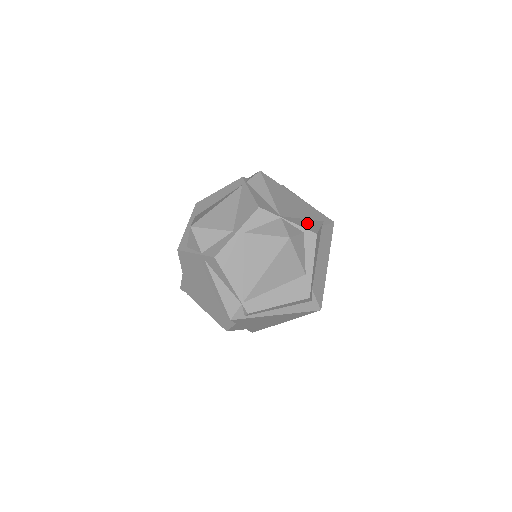
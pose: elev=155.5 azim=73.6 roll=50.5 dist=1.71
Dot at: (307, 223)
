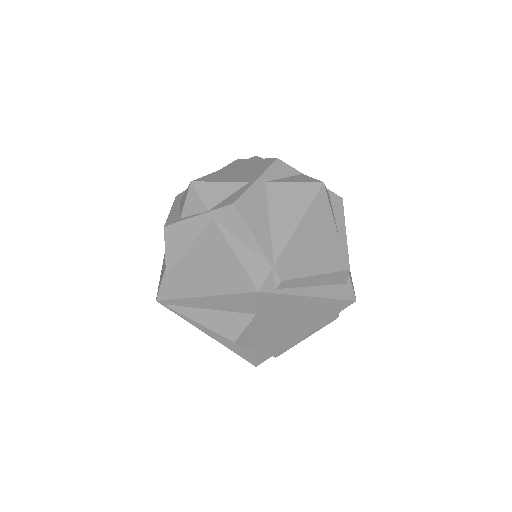
Dot at: occluded
